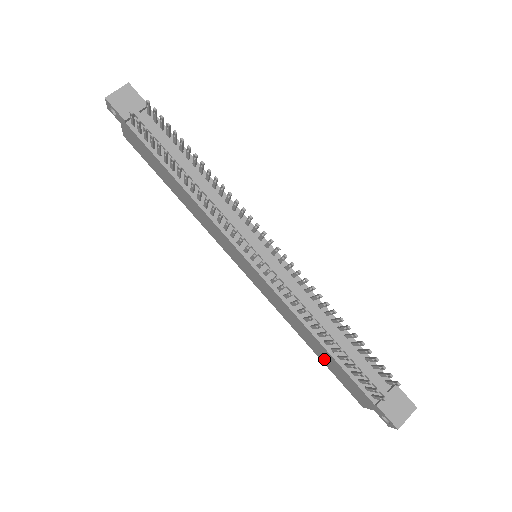
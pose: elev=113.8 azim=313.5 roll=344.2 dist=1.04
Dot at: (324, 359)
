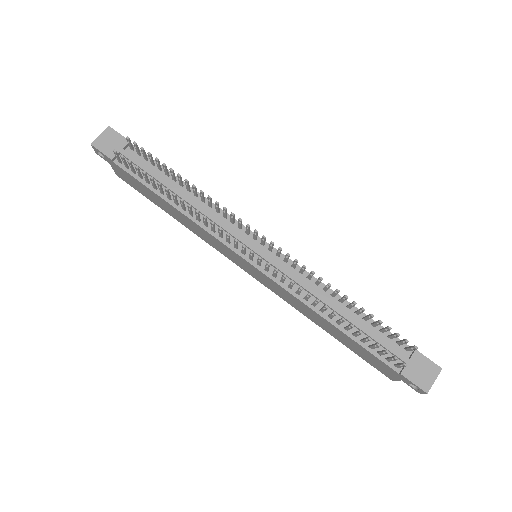
Dot at: (342, 340)
